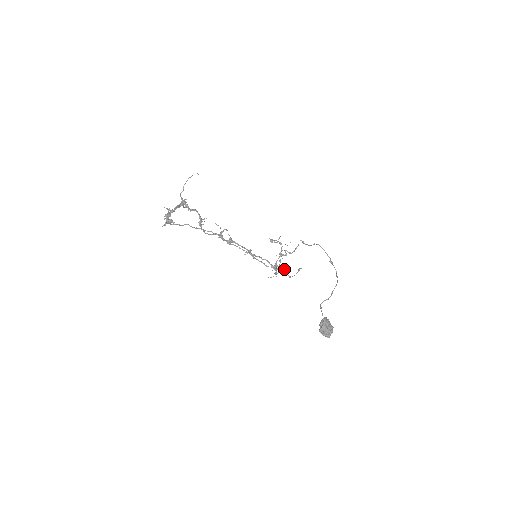
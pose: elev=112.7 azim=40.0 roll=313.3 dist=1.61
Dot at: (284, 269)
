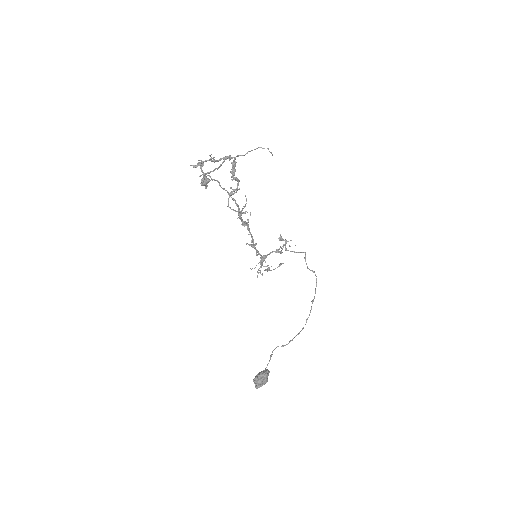
Dot at: (269, 269)
